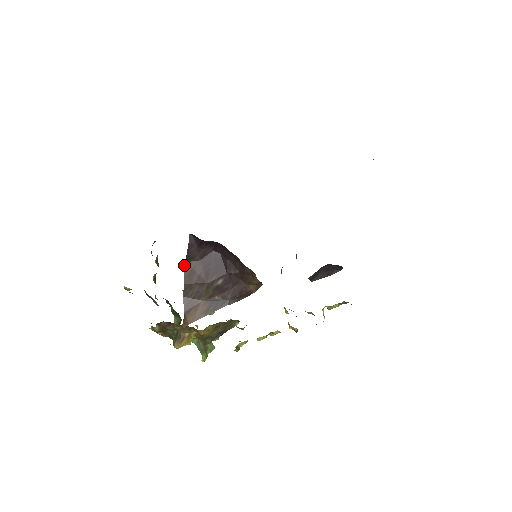
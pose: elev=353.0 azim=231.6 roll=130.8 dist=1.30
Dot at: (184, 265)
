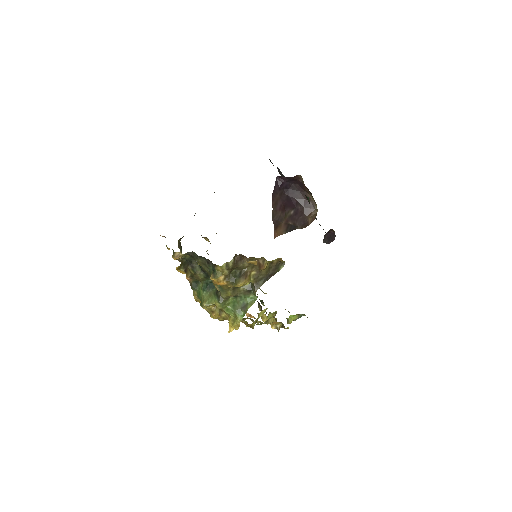
Dot at: occluded
